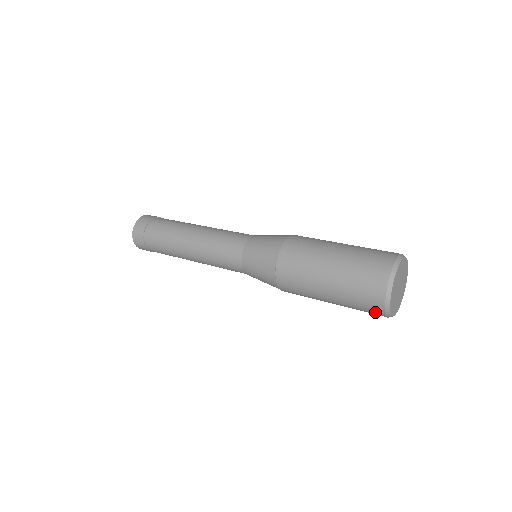
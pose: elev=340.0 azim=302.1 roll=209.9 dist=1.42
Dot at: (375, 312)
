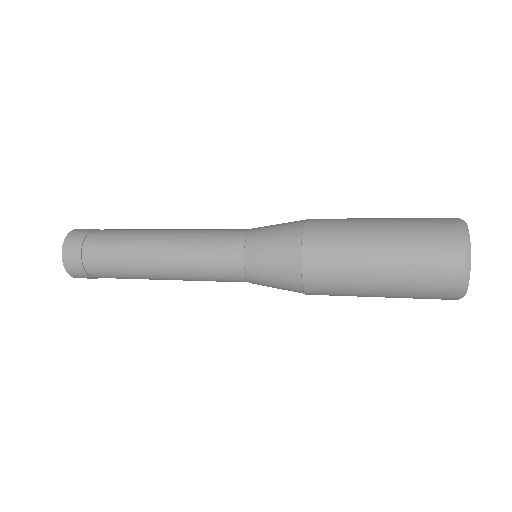
Dot at: (449, 268)
